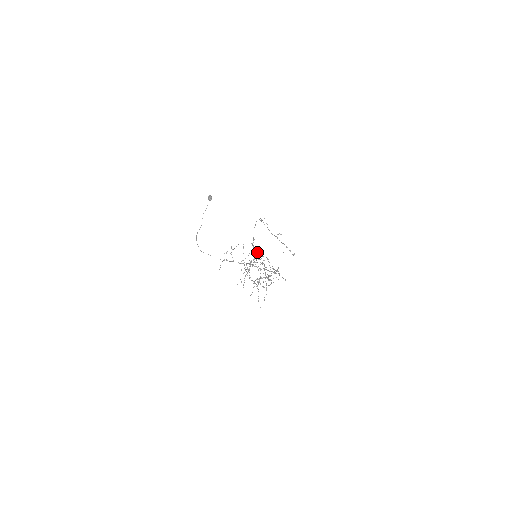
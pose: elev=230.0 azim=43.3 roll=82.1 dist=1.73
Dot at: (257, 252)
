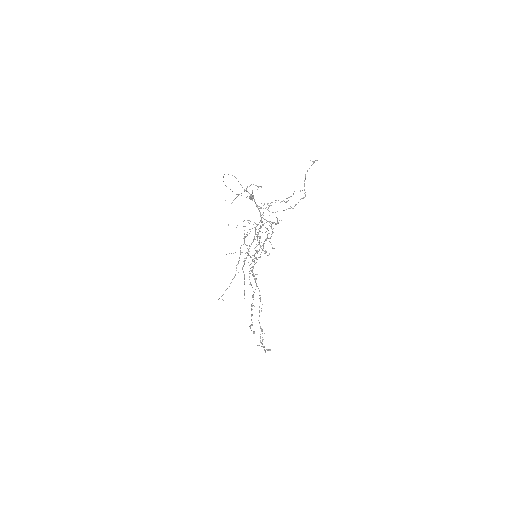
Dot at: occluded
